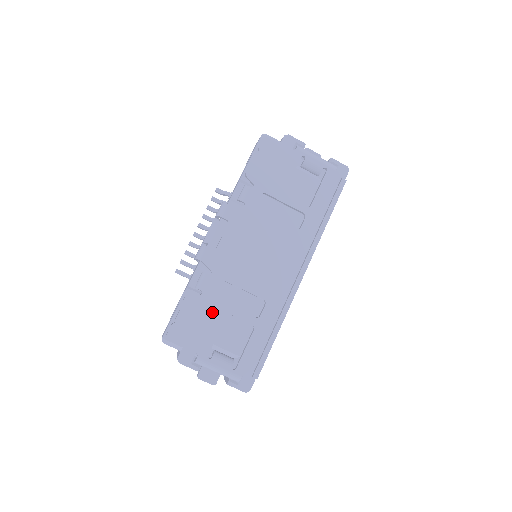
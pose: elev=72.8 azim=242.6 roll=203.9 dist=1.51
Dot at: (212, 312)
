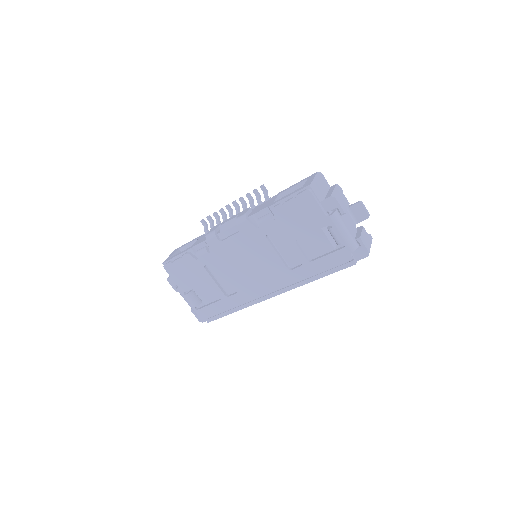
Dot at: (199, 273)
